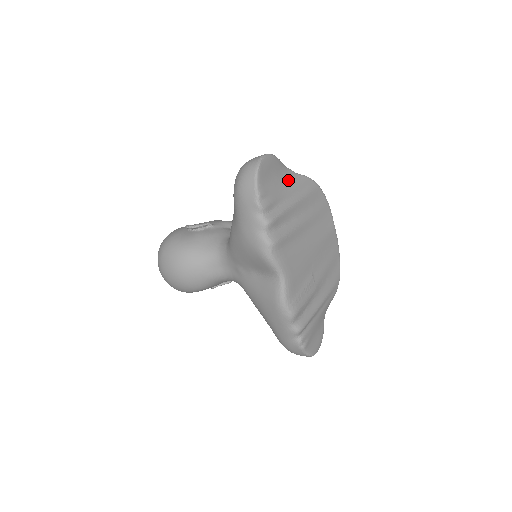
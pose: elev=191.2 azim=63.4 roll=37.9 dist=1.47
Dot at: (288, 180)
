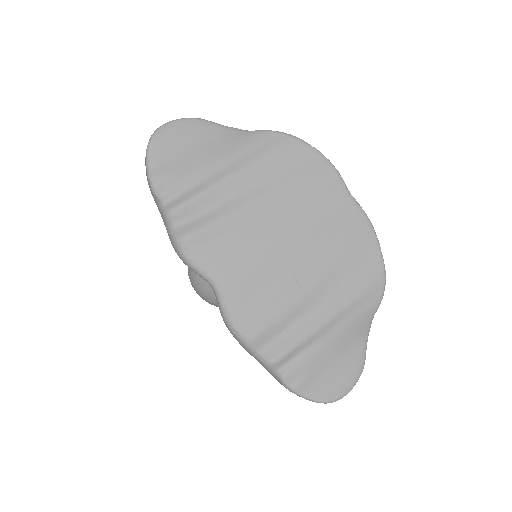
Dot at: (223, 145)
